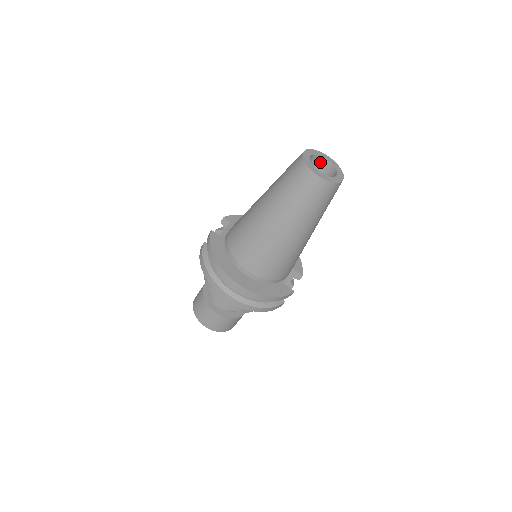
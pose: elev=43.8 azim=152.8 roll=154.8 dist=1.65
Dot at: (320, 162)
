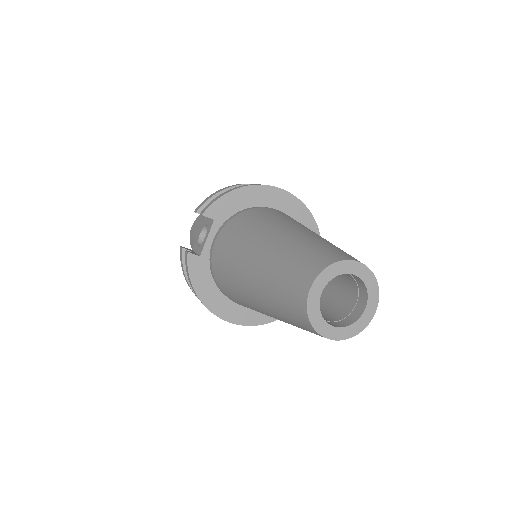
Dot at: occluded
